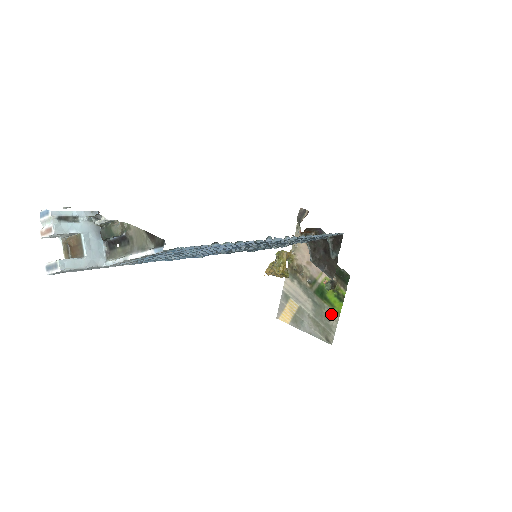
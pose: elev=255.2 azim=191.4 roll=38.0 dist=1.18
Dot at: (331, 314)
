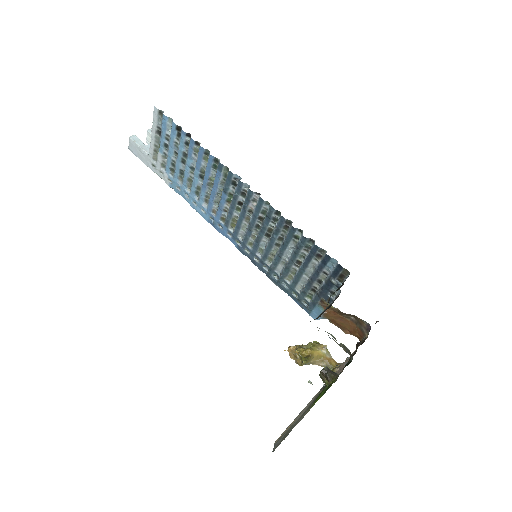
Dot at: (305, 414)
